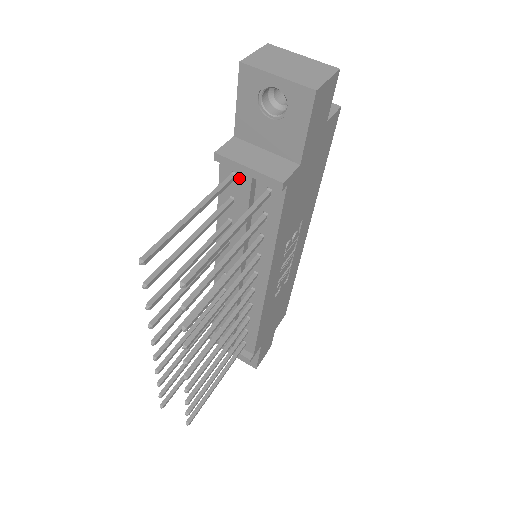
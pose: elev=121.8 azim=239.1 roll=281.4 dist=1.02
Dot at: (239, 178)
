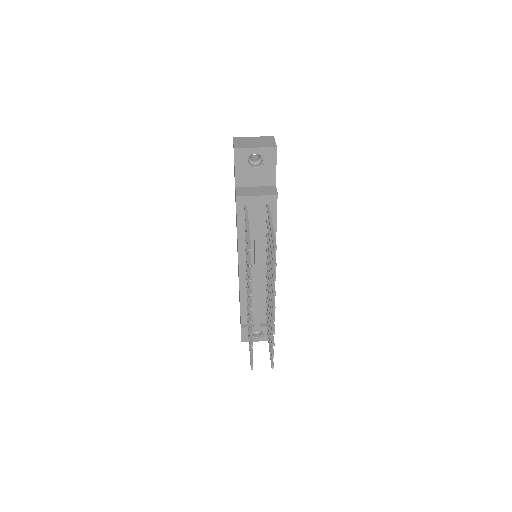
Dot at: (249, 206)
